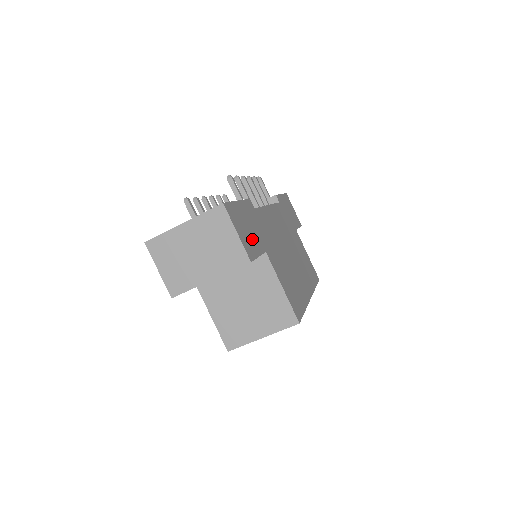
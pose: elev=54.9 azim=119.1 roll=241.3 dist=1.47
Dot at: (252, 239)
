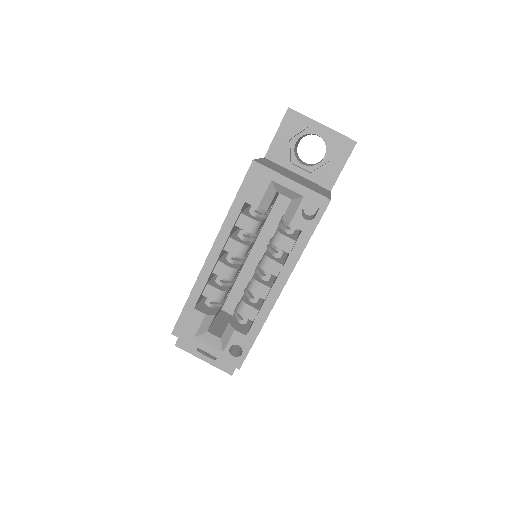
Dot at: occluded
